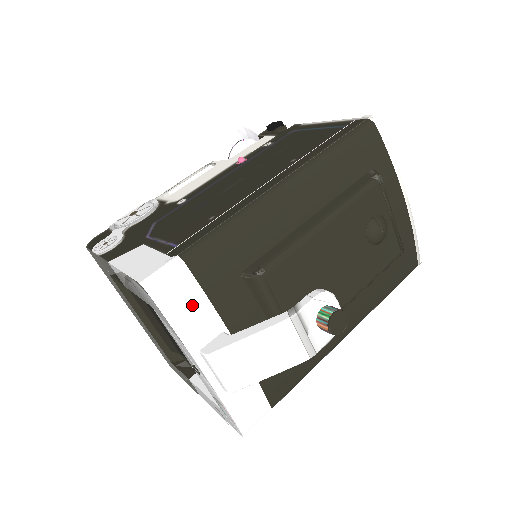
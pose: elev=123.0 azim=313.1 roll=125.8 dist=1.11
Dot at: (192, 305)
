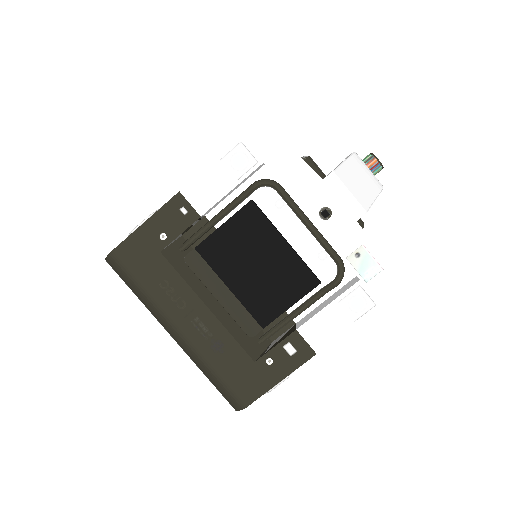
Dot at: occluded
